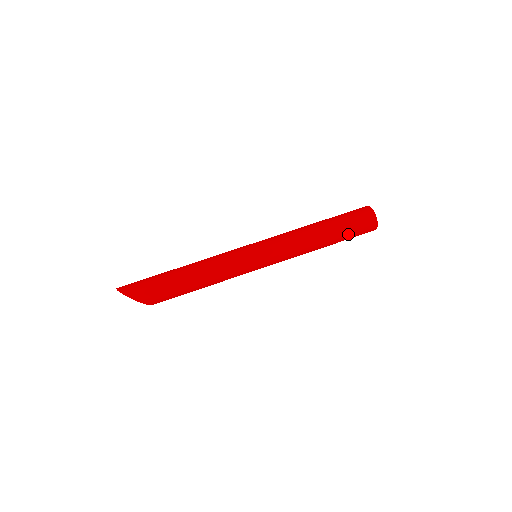
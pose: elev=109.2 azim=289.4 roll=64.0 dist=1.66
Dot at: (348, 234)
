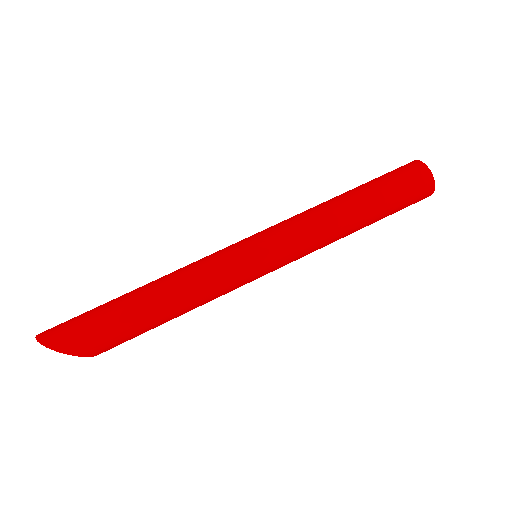
Dot at: (393, 208)
